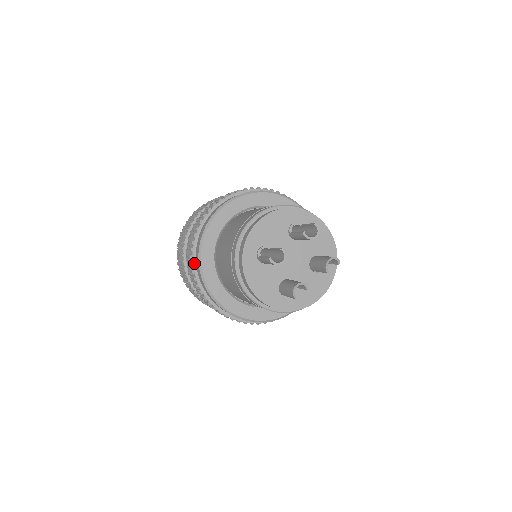
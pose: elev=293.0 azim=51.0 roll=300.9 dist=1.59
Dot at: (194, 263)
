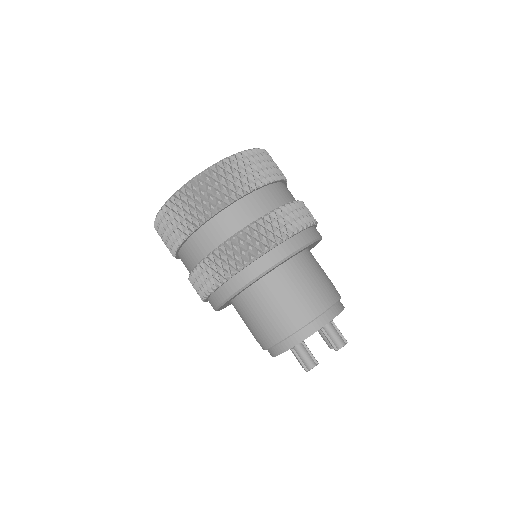
Dot at: (210, 295)
